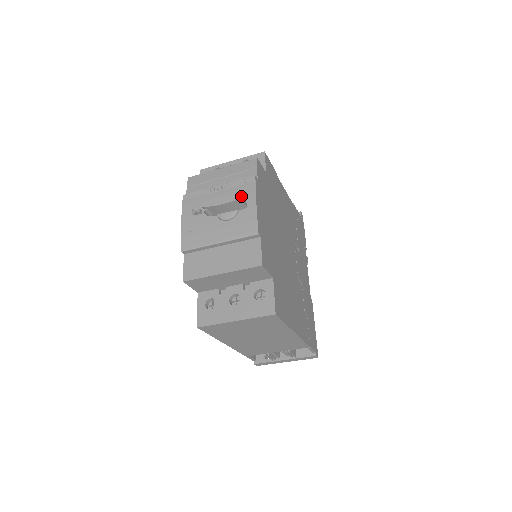
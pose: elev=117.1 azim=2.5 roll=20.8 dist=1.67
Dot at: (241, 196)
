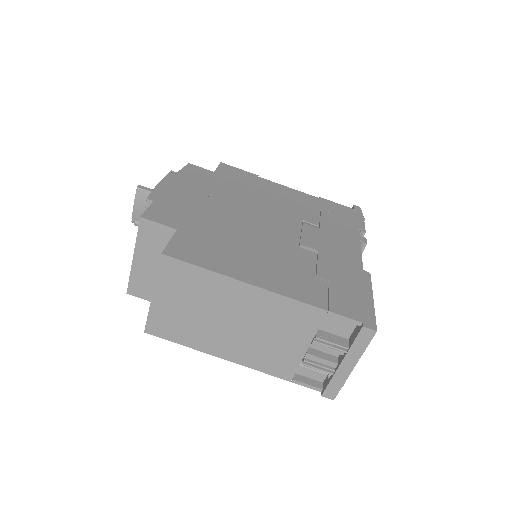
Dot at: (142, 186)
